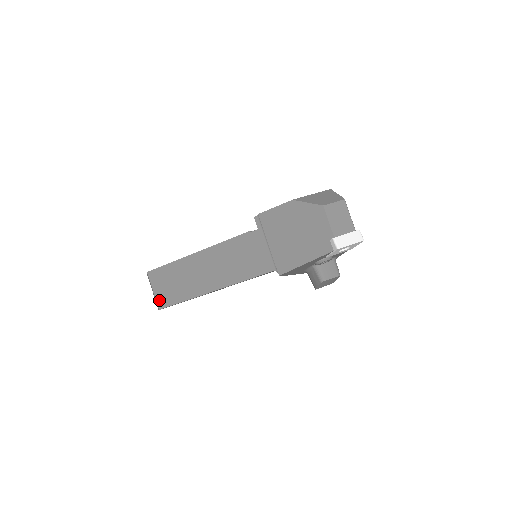
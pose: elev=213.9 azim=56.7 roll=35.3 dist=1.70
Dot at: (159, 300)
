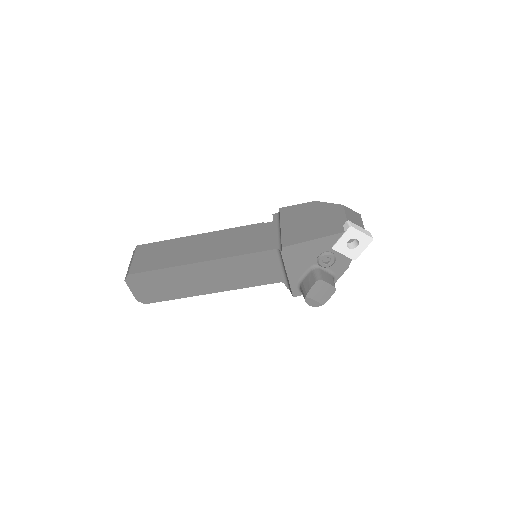
Dot at: (134, 267)
